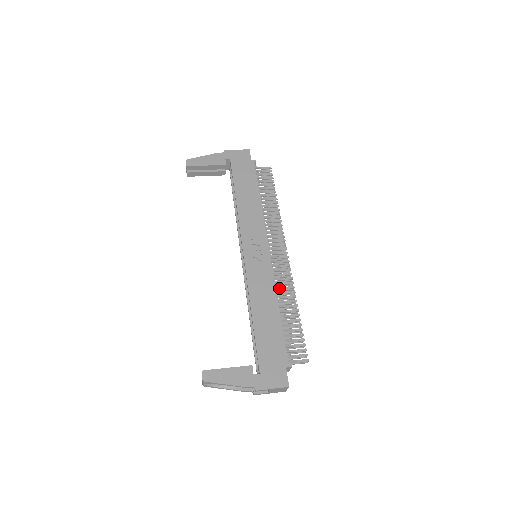
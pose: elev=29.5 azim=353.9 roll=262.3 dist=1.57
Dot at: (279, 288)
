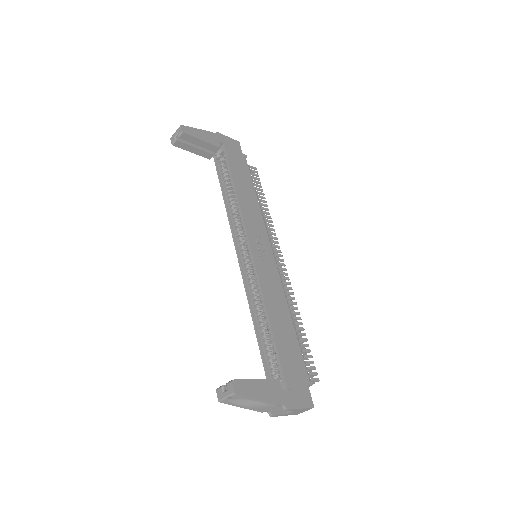
Dot at: occluded
